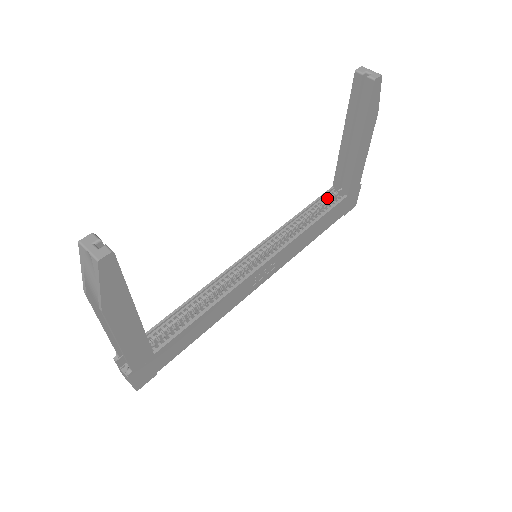
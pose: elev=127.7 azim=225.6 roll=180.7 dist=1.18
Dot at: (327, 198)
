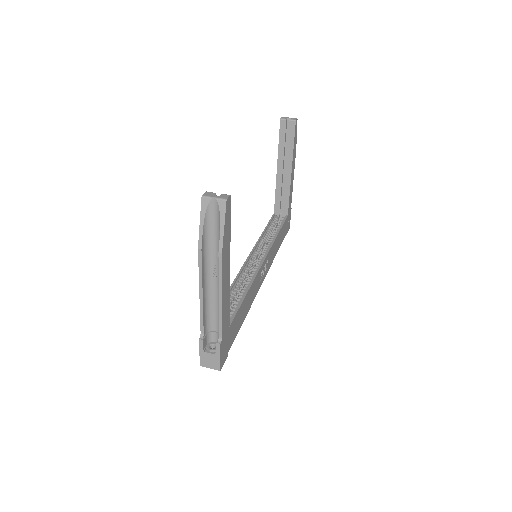
Dot at: (275, 220)
